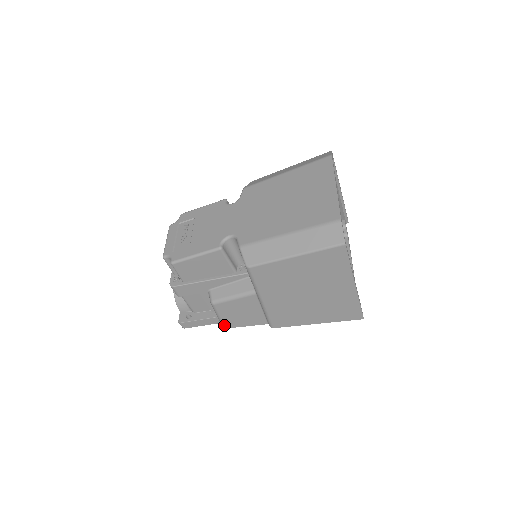
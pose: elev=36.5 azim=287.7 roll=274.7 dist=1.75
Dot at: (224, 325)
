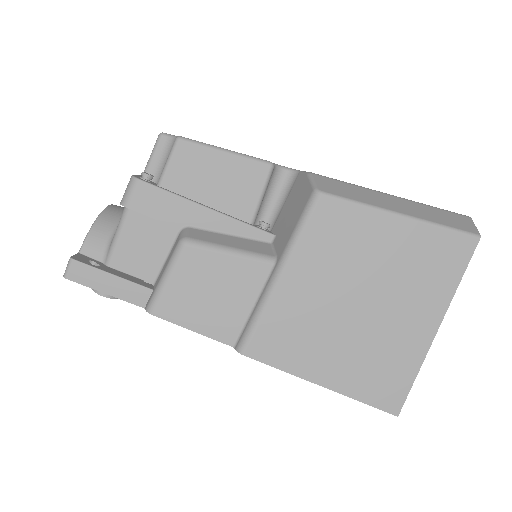
Dot at: (156, 304)
